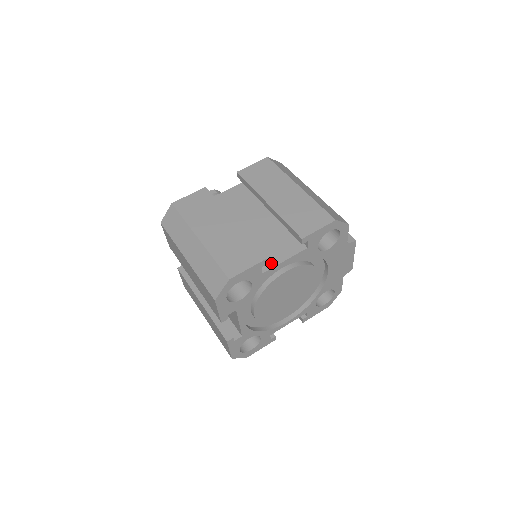
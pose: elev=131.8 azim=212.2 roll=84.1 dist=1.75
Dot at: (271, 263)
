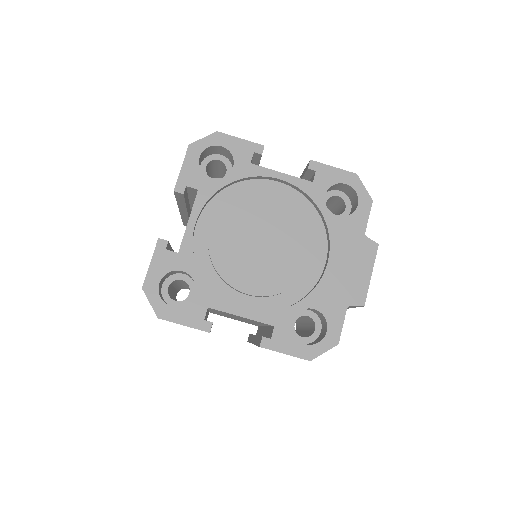
Dot at: (266, 170)
